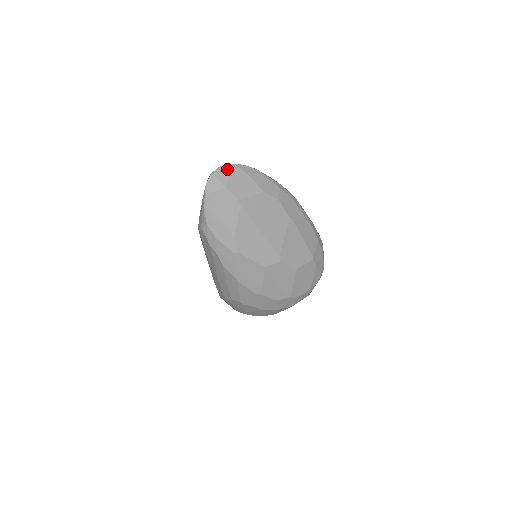
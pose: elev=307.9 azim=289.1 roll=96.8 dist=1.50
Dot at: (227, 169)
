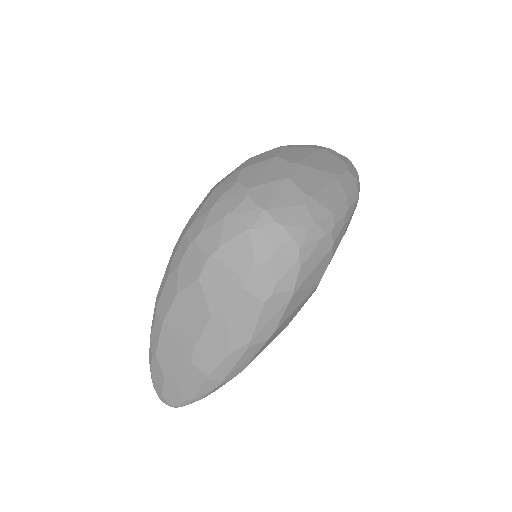
Dot at: occluded
